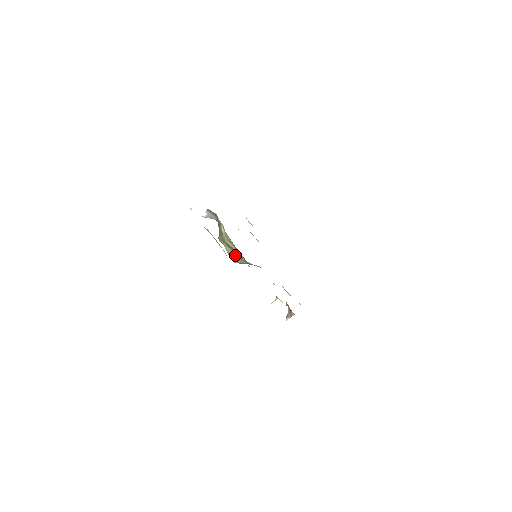
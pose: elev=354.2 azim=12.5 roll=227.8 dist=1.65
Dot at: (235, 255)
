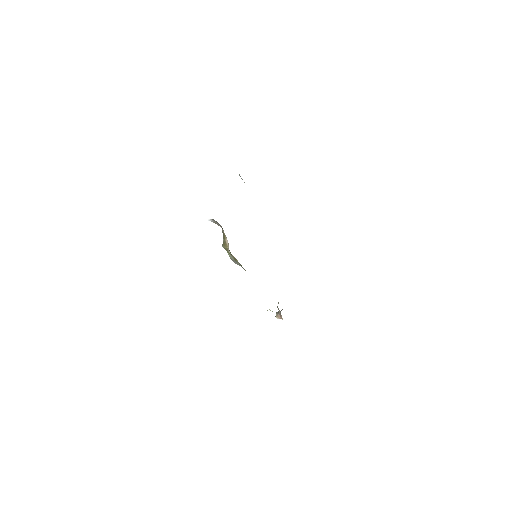
Dot at: (237, 263)
